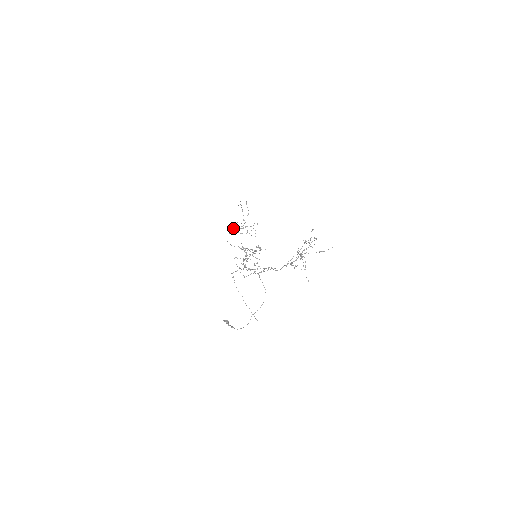
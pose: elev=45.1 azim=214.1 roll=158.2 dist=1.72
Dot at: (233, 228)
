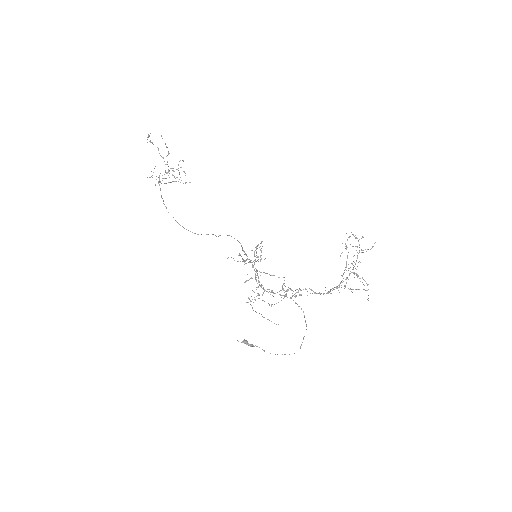
Dot at: occluded
